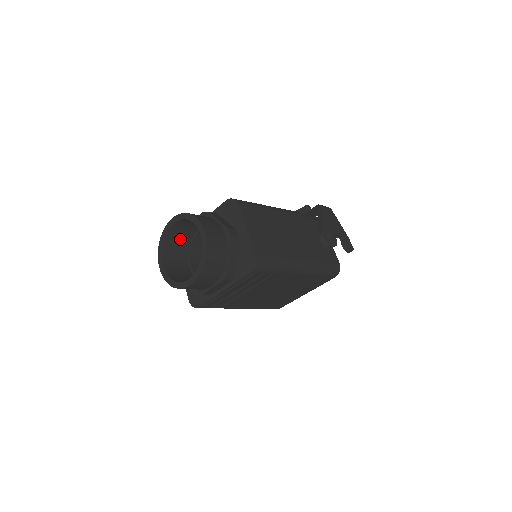
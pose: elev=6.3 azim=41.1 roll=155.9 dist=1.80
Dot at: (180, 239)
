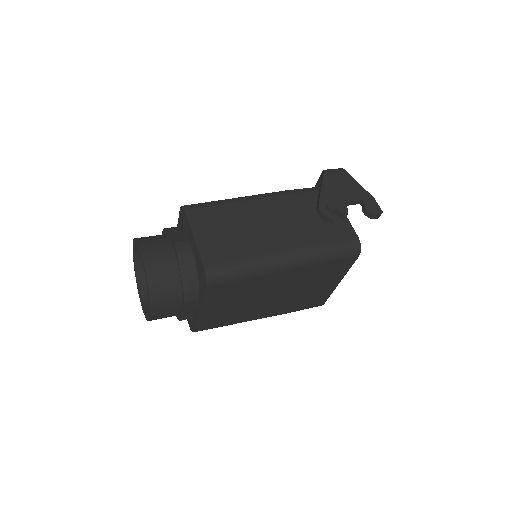
Dot at: occluded
